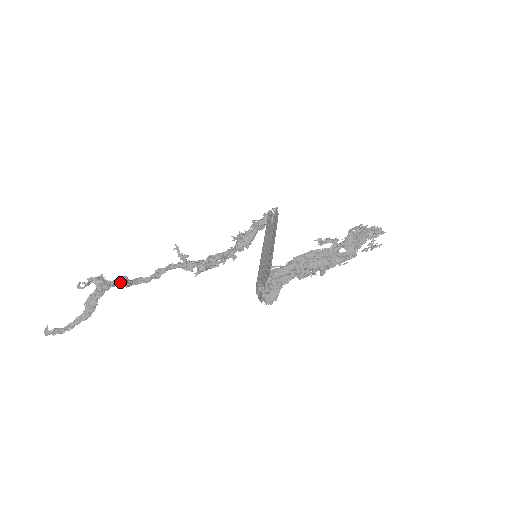
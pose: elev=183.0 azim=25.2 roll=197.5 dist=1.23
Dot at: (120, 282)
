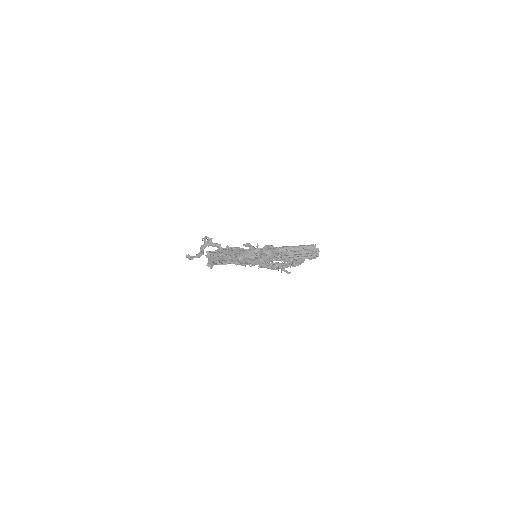
Dot at: (216, 245)
